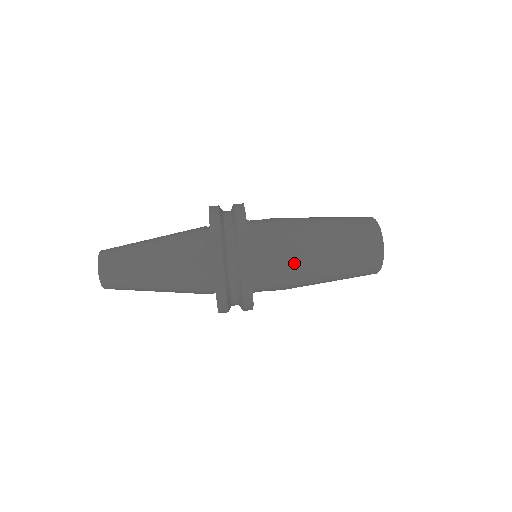
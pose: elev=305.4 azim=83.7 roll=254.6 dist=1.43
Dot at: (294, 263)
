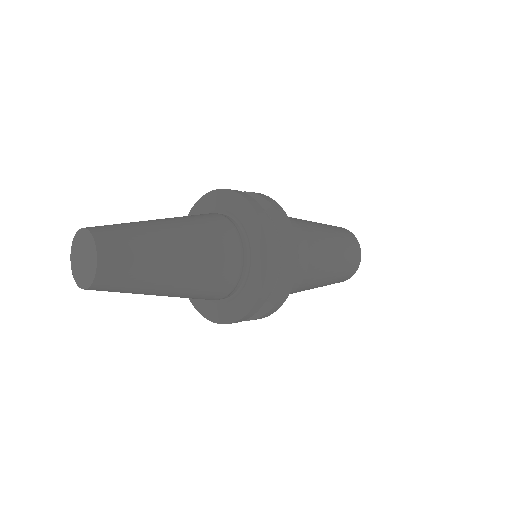
Dot at: (312, 261)
